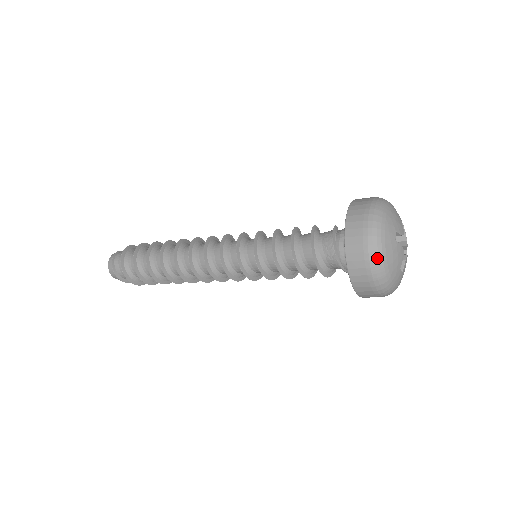
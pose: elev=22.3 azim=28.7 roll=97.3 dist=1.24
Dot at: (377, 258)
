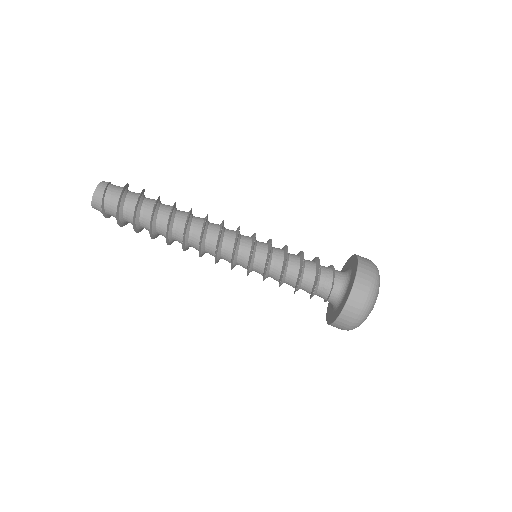
Dot at: (373, 295)
